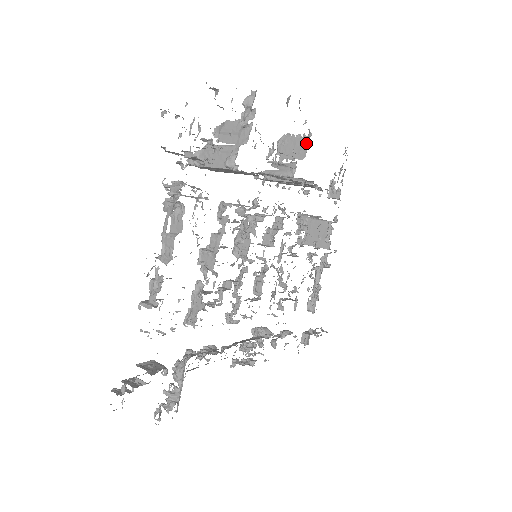
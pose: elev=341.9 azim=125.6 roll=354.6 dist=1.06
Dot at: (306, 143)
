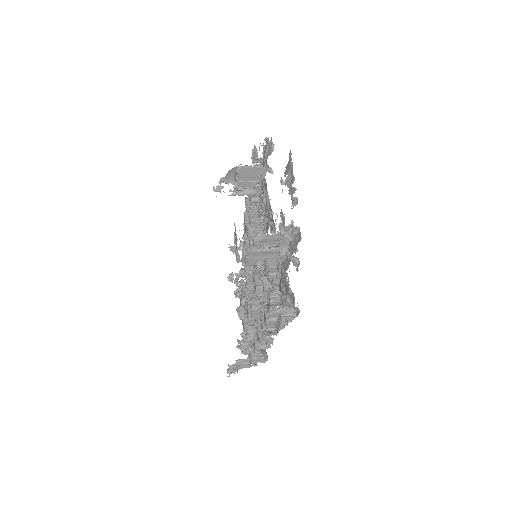
Dot at: (264, 170)
